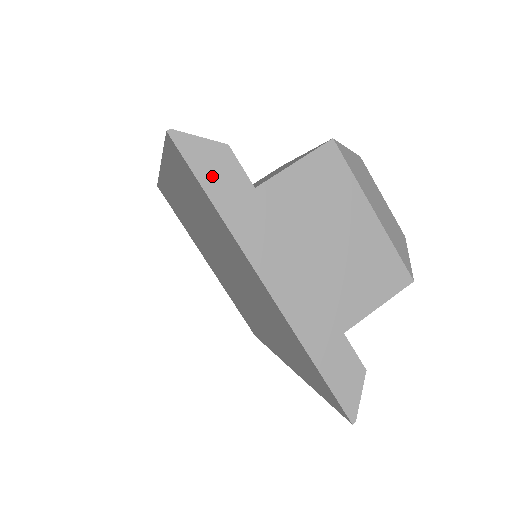
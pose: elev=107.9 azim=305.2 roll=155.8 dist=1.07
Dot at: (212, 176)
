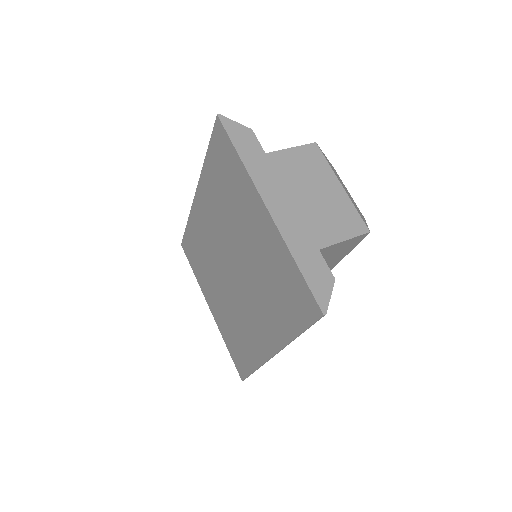
Dot at: (240, 141)
